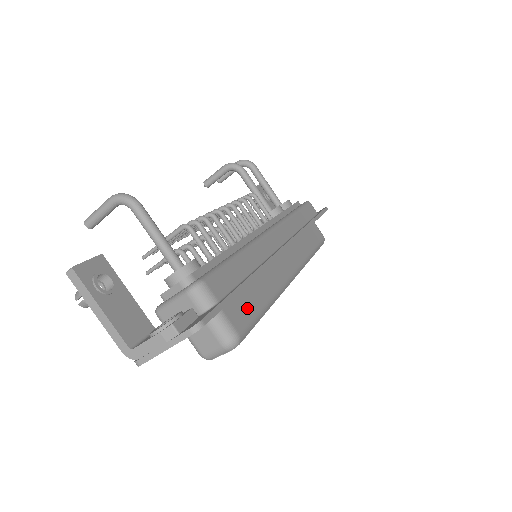
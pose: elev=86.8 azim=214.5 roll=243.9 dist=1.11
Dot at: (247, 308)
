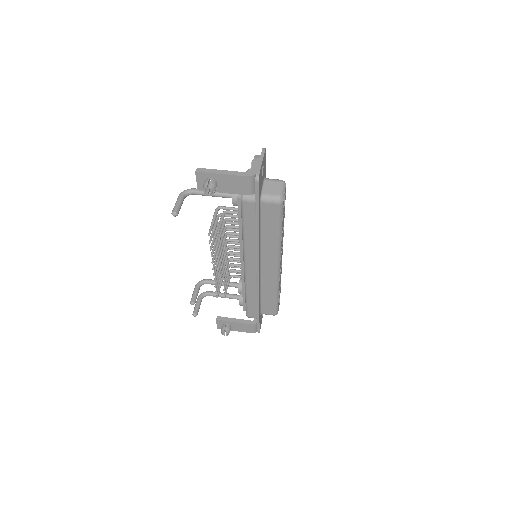
Dot at: occluded
